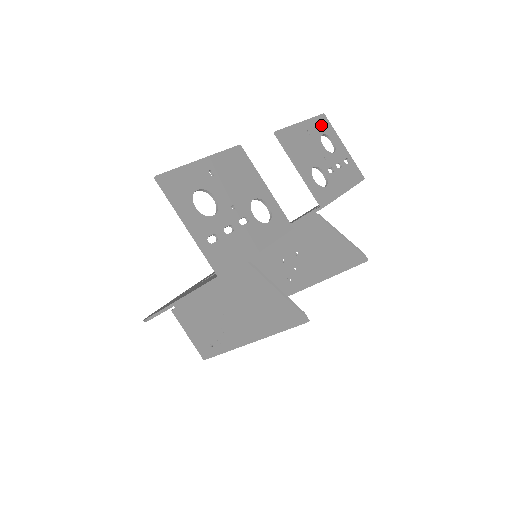
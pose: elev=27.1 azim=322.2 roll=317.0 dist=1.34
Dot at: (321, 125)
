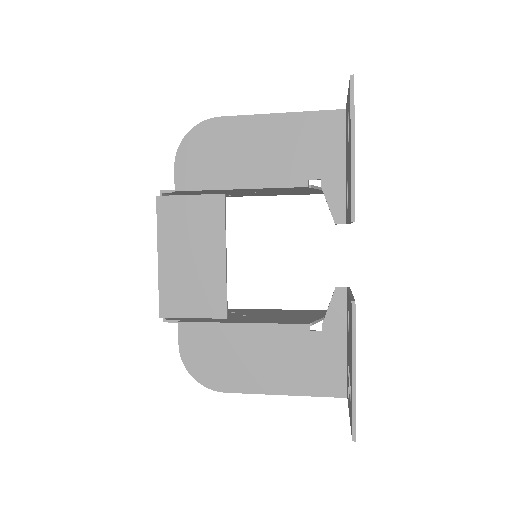
Dot at: occluded
